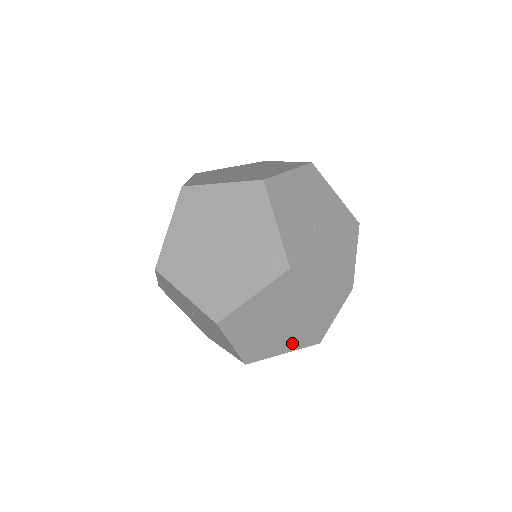
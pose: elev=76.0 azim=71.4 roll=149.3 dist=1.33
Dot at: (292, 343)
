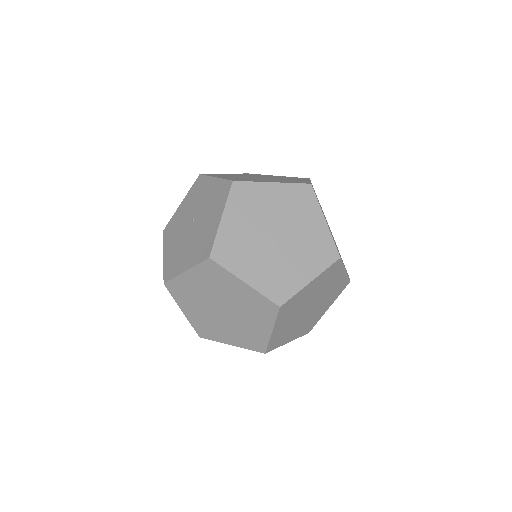
Dot at: (260, 275)
